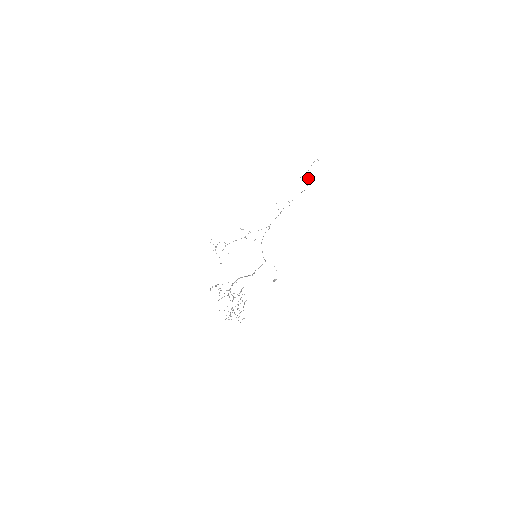
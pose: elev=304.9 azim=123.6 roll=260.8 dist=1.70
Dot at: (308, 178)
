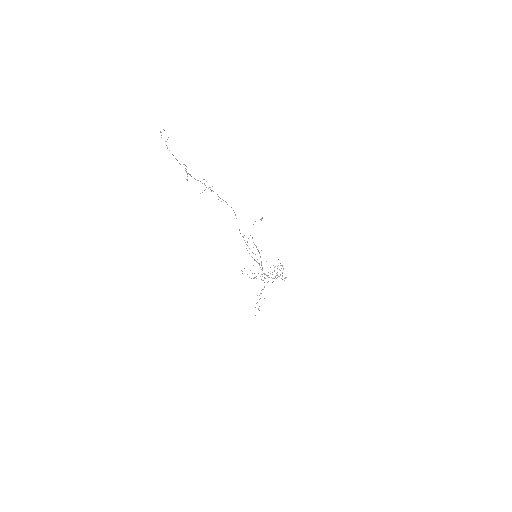
Dot at: occluded
